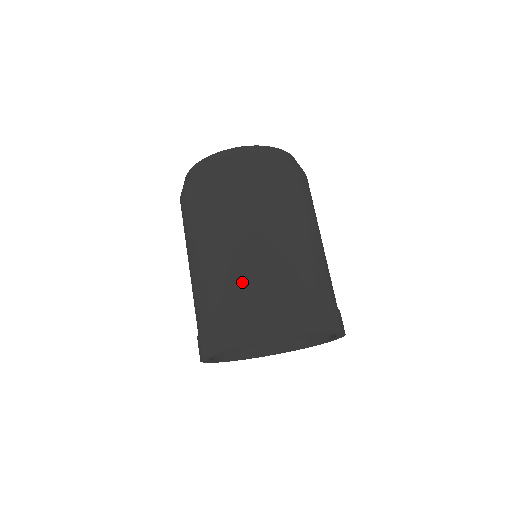
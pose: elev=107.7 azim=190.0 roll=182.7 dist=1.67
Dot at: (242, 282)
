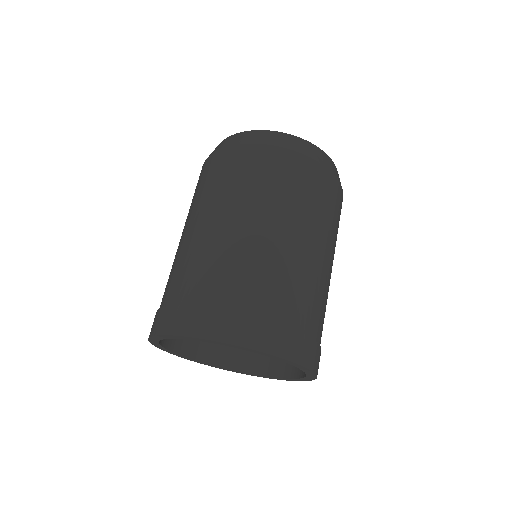
Dot at: (189, 268)
